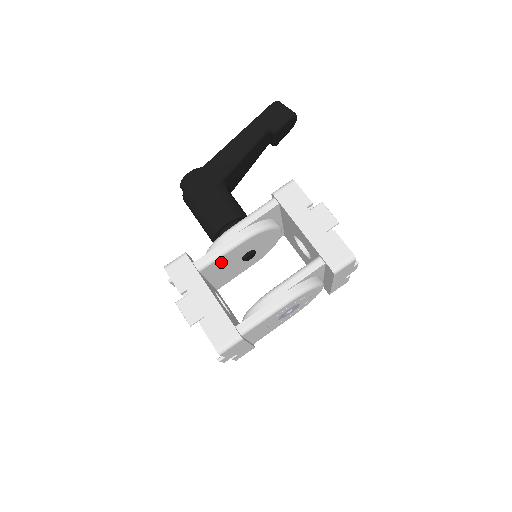
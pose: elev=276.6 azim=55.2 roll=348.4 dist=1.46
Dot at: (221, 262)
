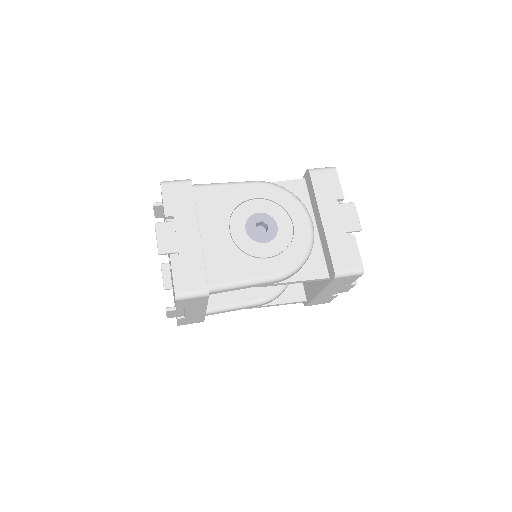
Dot at: occluded
